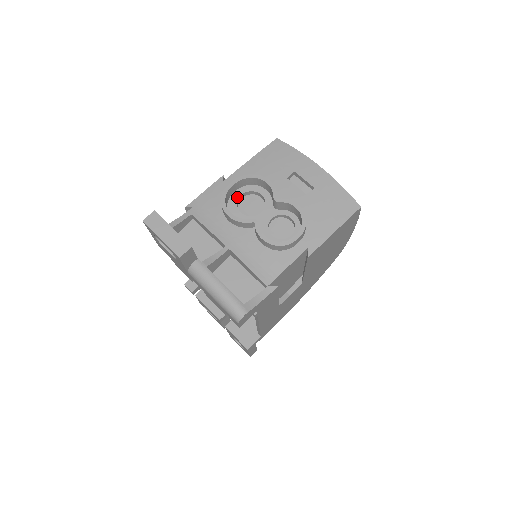
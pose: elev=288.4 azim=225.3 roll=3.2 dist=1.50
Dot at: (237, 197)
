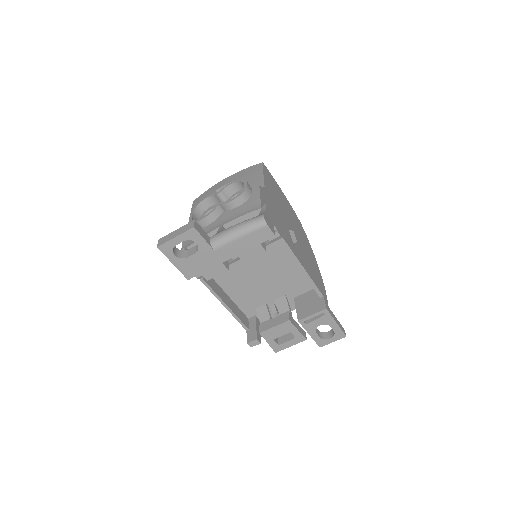
Dot at: occluded
